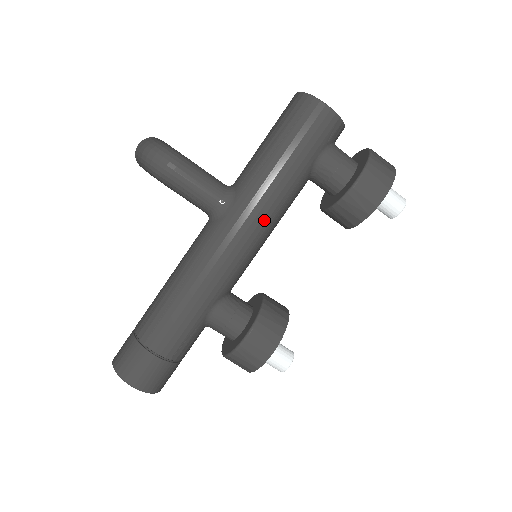
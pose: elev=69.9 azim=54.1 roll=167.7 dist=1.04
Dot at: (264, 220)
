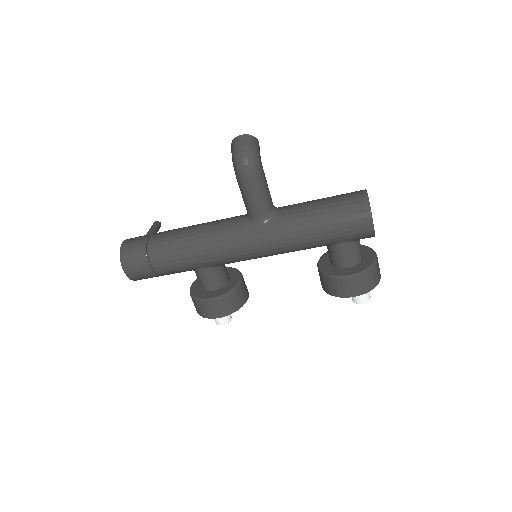
Dot at: (276, 250)
